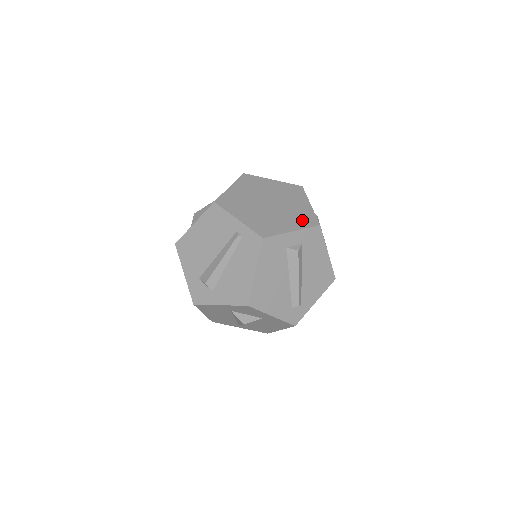
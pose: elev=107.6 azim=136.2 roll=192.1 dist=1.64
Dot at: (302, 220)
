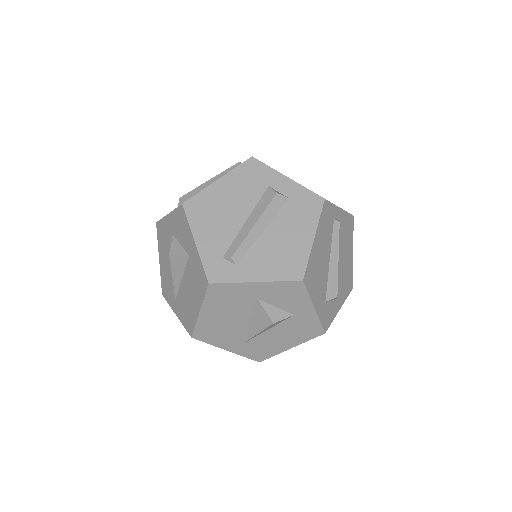
Dot at: occluded
